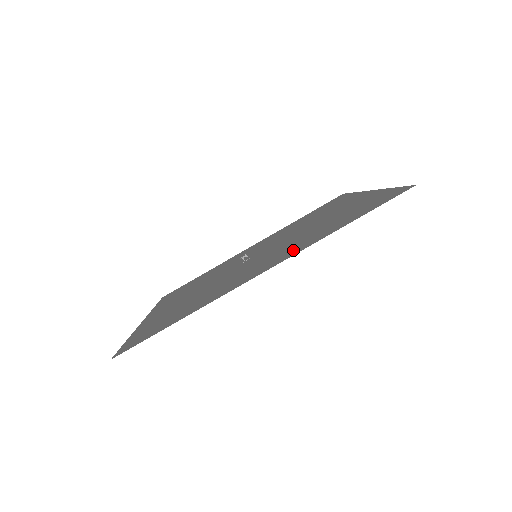
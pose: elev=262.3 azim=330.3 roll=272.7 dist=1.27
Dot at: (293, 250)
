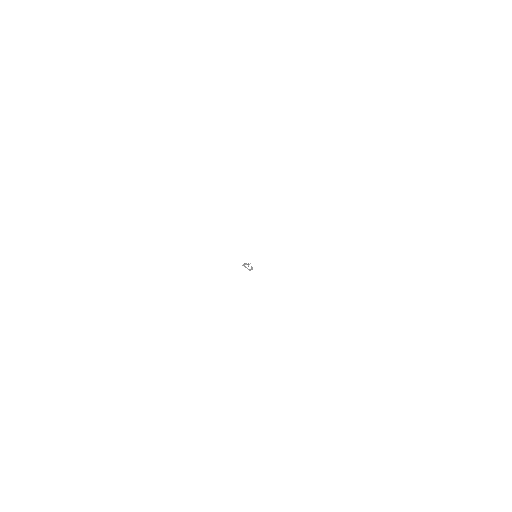
Dot at: occluded
